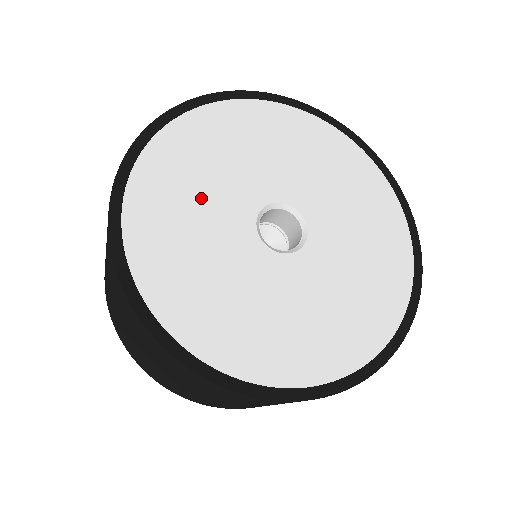
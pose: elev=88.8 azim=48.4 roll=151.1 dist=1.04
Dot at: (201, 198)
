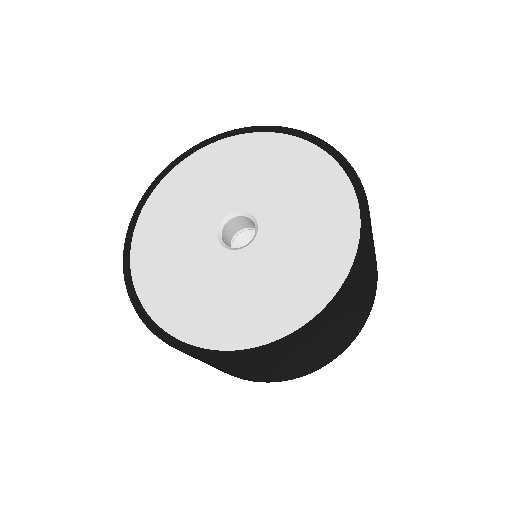
Dot at: (184, 214)
